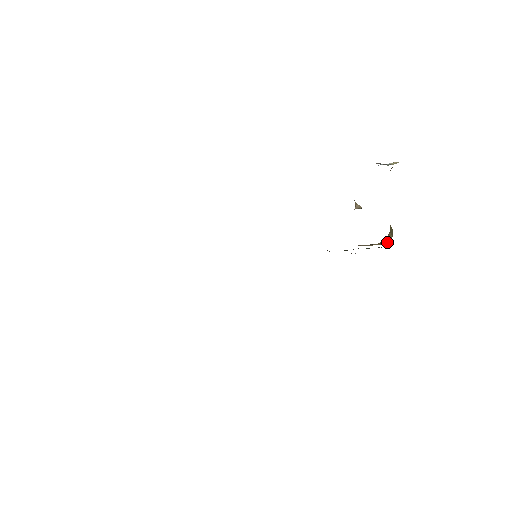
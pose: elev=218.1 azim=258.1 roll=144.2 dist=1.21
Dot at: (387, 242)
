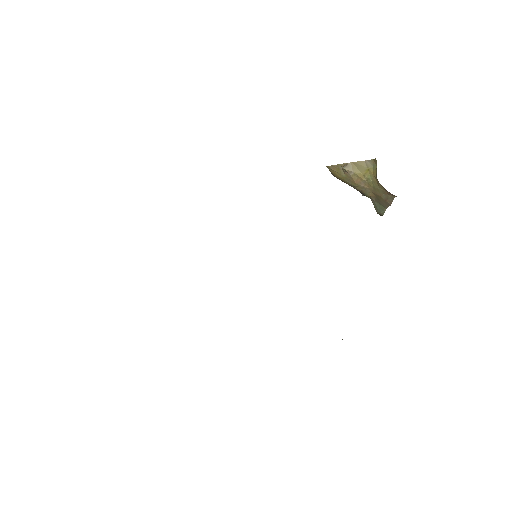
Dot at: occluded
